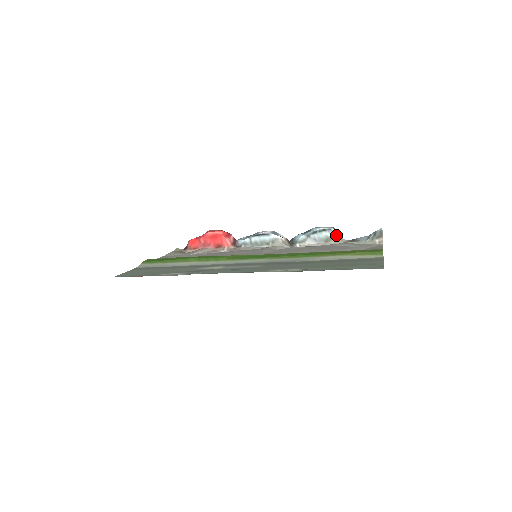
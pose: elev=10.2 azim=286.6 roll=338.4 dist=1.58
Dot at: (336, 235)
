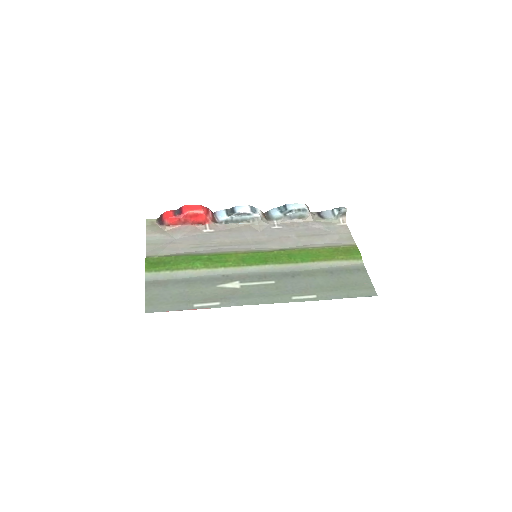
Dot at: (308, 213)
